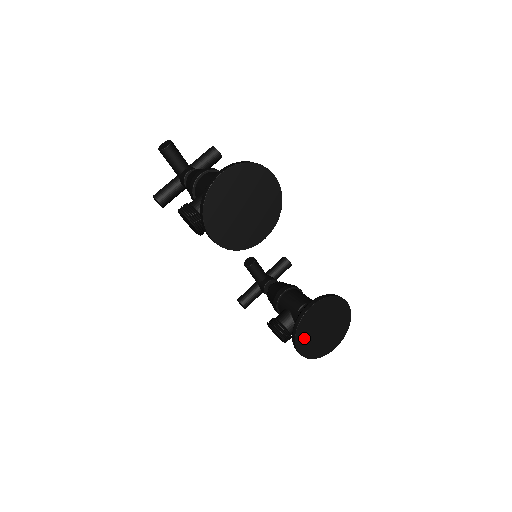
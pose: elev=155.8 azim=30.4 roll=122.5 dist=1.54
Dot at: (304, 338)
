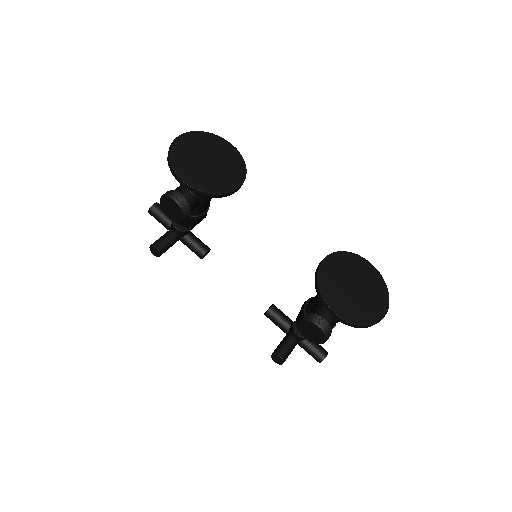
Dot at: (333, 296)
